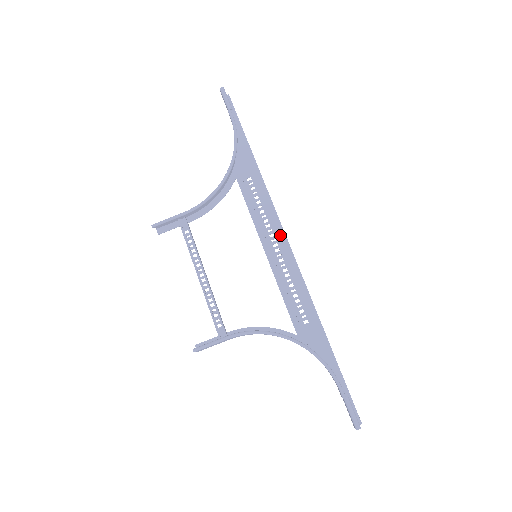
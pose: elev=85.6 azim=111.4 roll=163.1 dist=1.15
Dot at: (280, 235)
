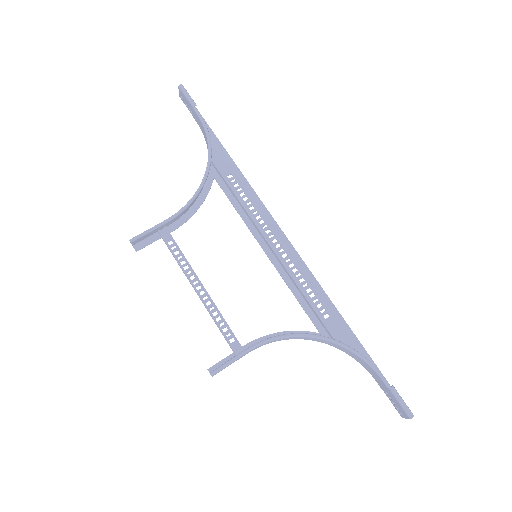
Dot at: (275, 230)
